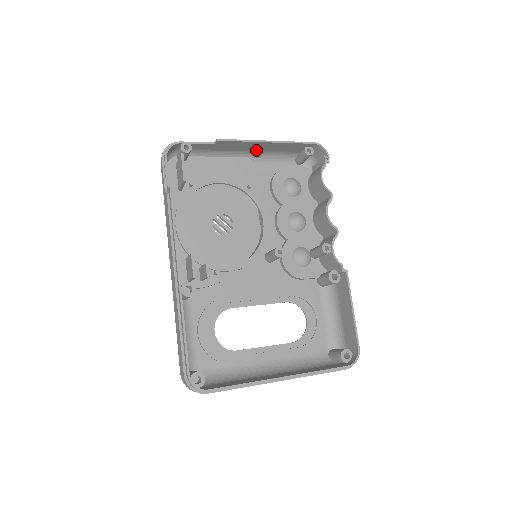
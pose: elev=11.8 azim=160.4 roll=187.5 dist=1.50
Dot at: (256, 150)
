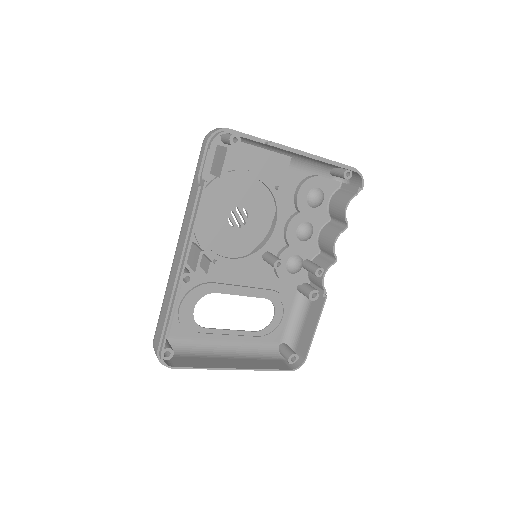
Dot at: (300, 155)
